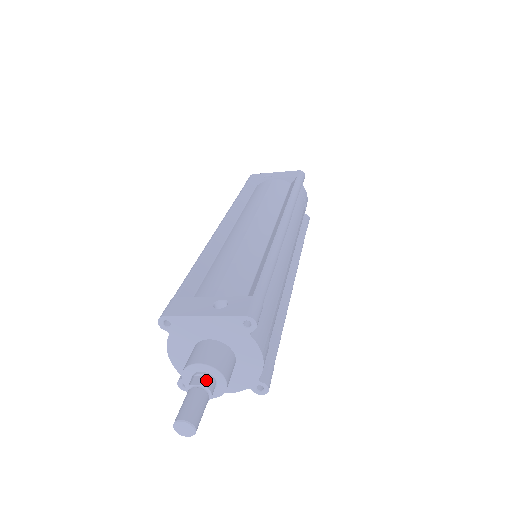
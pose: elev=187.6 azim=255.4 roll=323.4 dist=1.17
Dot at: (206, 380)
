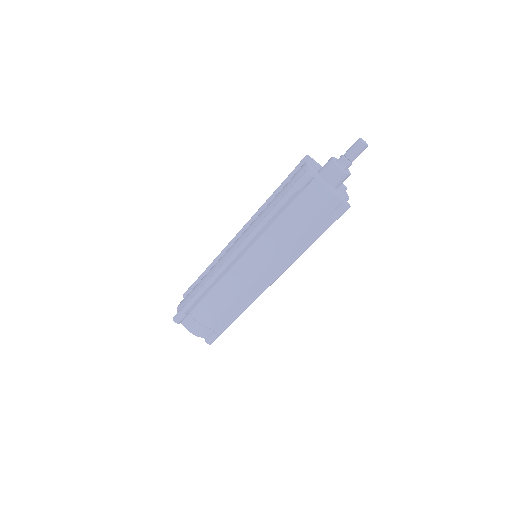
Dot at: occluded
